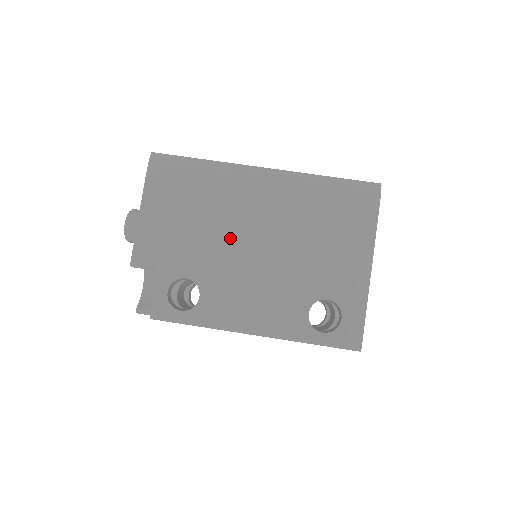
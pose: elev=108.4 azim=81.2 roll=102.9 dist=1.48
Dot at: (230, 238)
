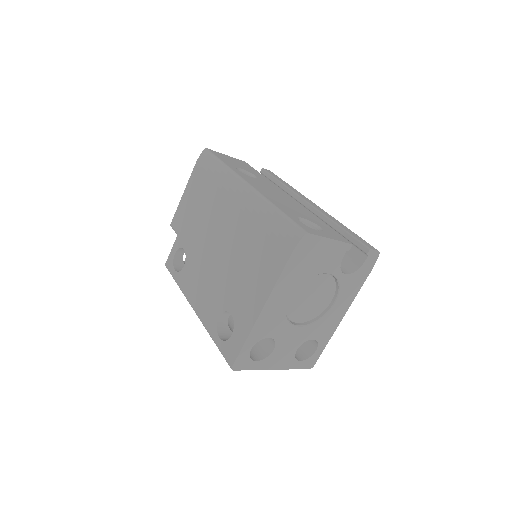
Dot at: (209, 232)
